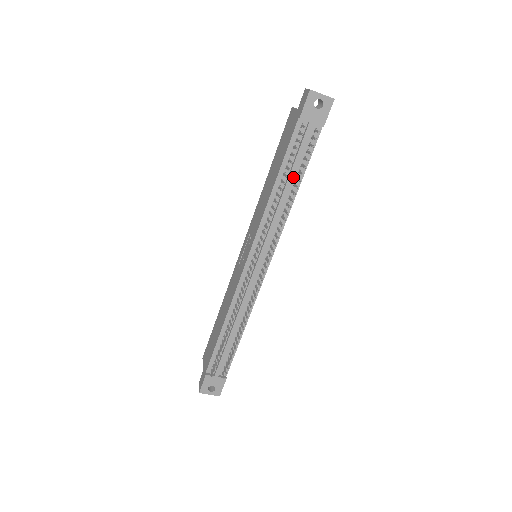
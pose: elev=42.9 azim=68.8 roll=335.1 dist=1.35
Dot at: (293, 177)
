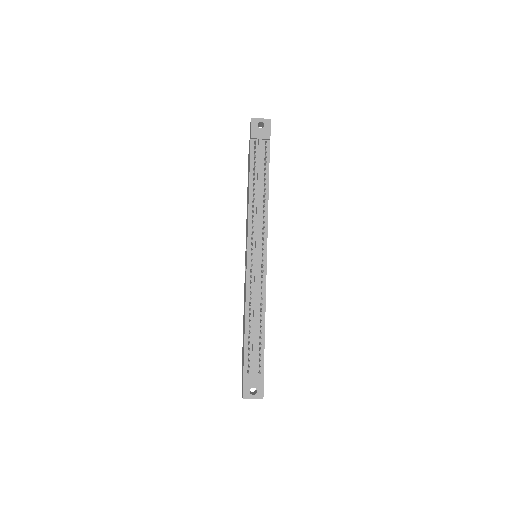
Dot at: (261, 179)
